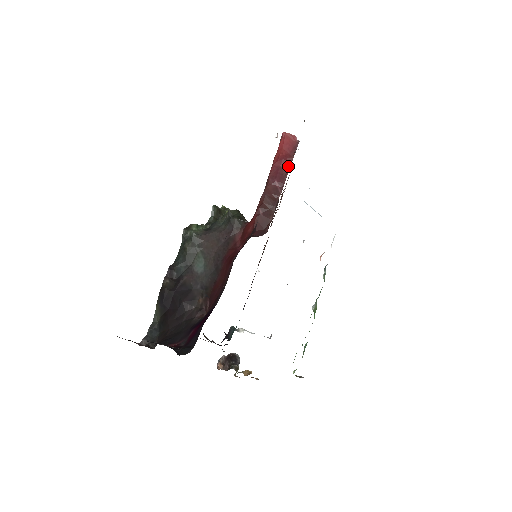
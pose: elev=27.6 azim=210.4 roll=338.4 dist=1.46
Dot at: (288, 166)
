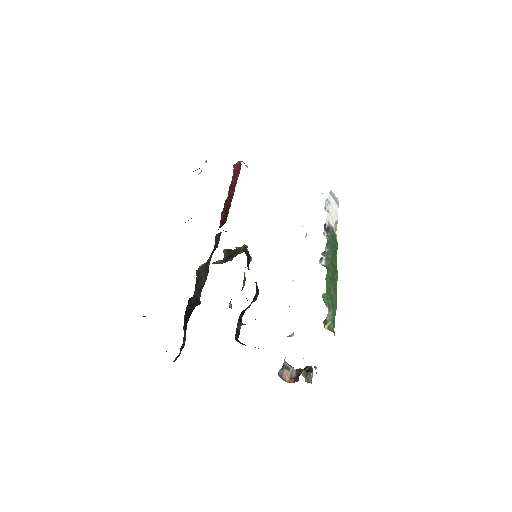
Dot at: occluded
